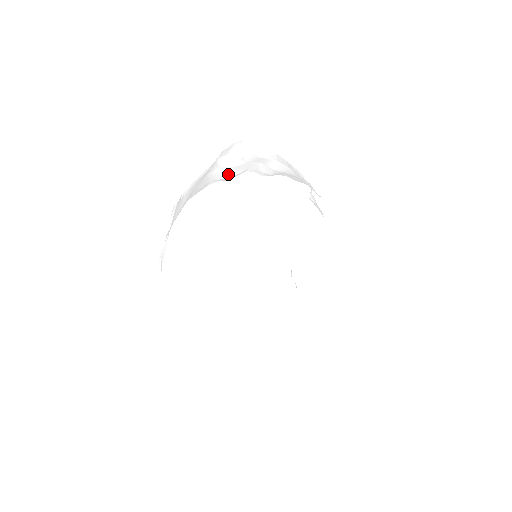
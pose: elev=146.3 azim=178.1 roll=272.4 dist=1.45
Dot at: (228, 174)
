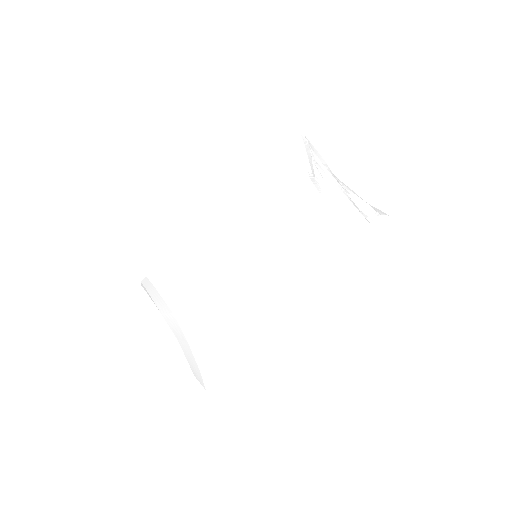
Dot at: (353, 236)
